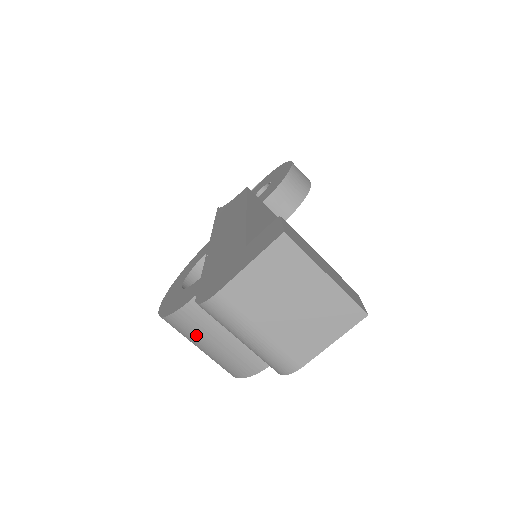
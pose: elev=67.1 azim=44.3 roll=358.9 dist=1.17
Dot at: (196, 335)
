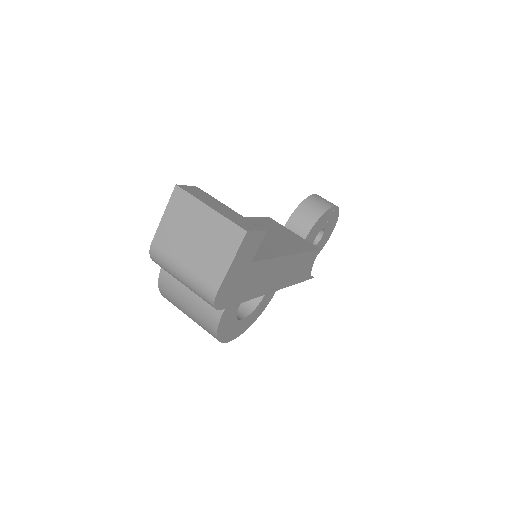
Dot at: (176, 299)
